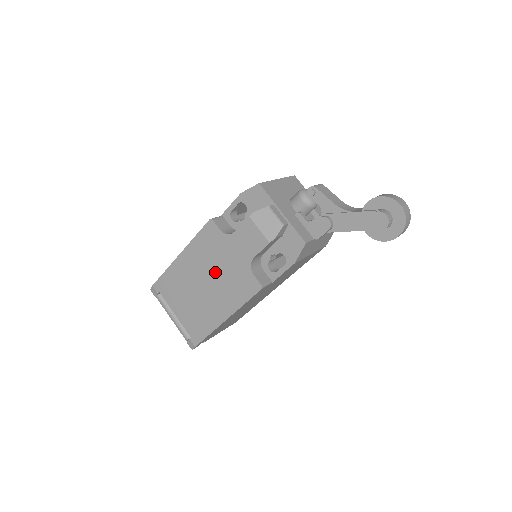
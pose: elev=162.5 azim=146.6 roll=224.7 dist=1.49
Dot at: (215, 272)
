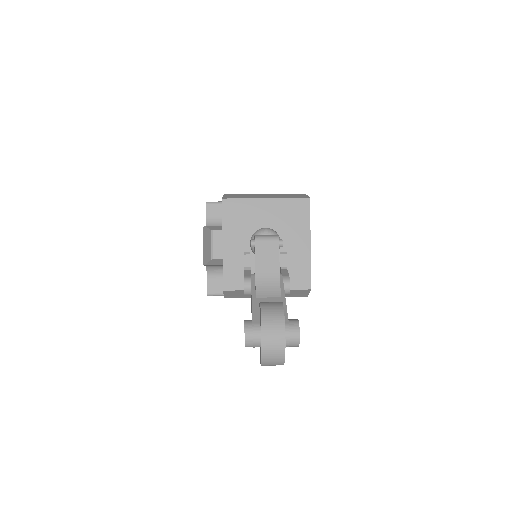
Dot at: occluded
